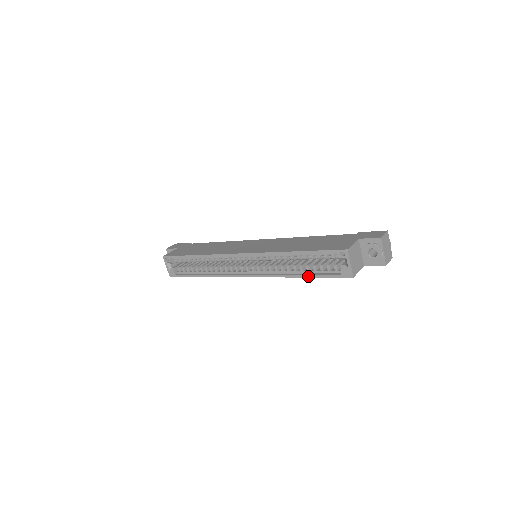
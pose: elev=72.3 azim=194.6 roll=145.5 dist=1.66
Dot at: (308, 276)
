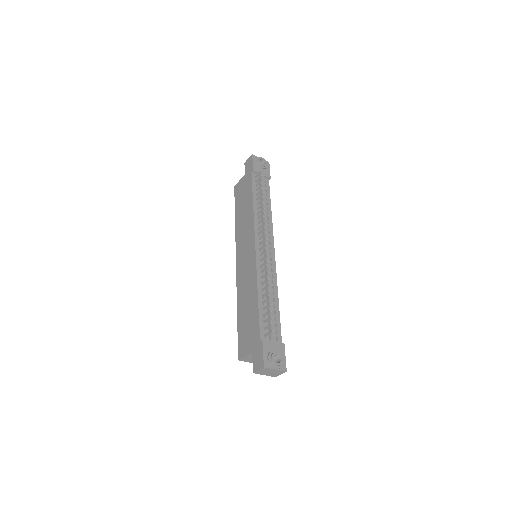
Dot at: occluded
